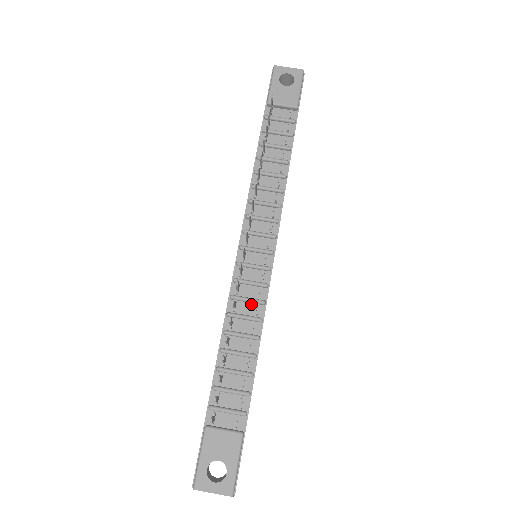
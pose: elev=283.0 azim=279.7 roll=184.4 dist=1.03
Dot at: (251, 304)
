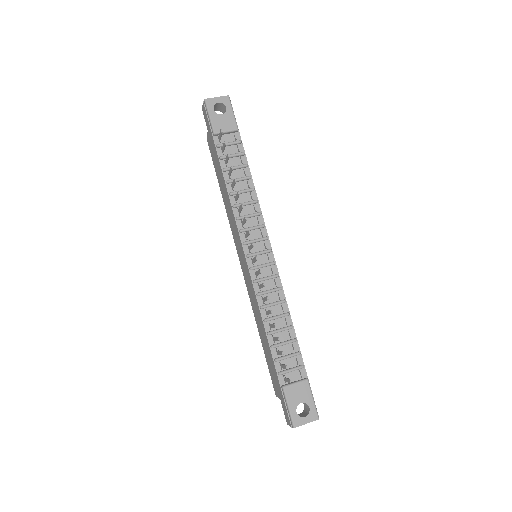
Dot at: (273, 293)
